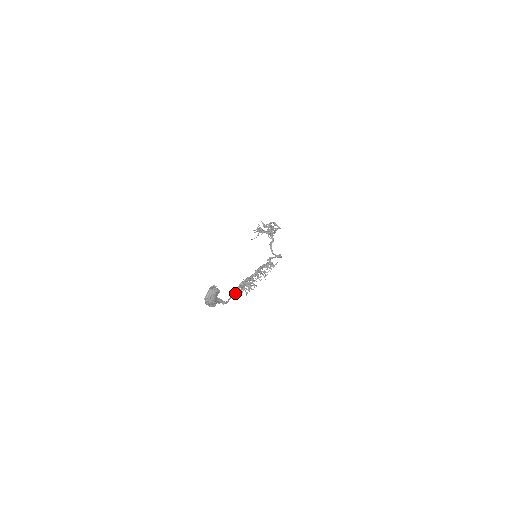
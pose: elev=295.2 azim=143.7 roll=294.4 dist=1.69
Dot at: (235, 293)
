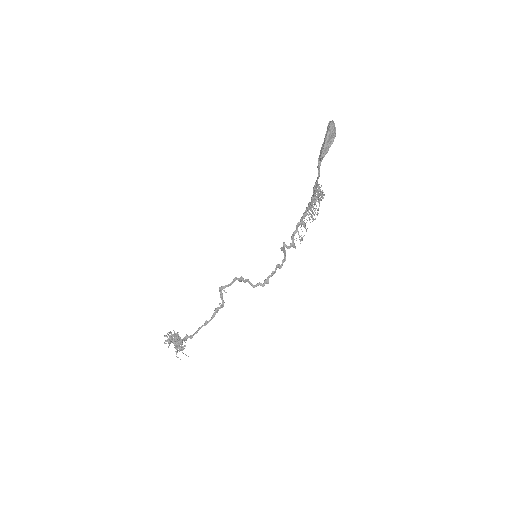
Dot at: (313, 189)
